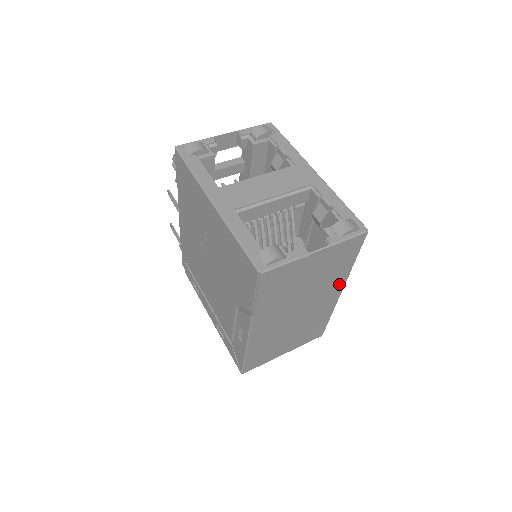
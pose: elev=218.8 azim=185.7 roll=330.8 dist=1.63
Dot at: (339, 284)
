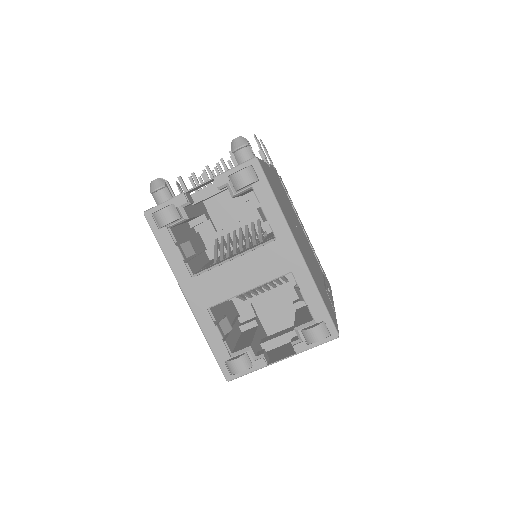
Dot at: occluded
